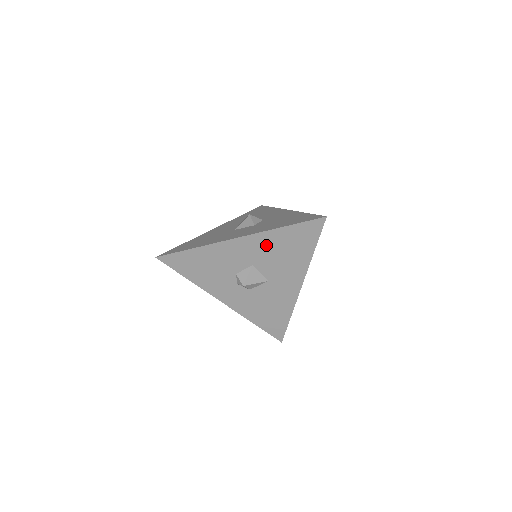
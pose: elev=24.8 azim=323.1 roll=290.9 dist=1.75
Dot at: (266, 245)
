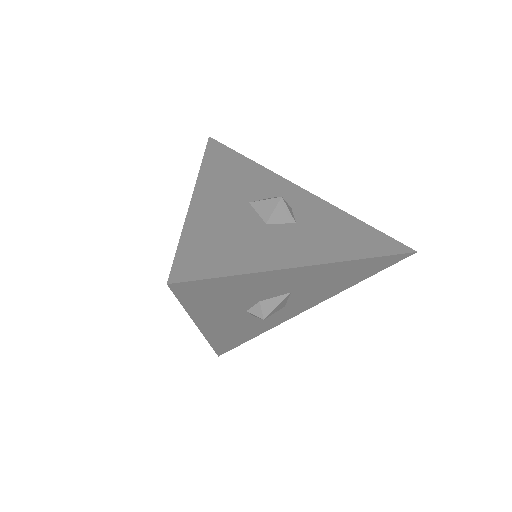
Dot at: (333, 273)
